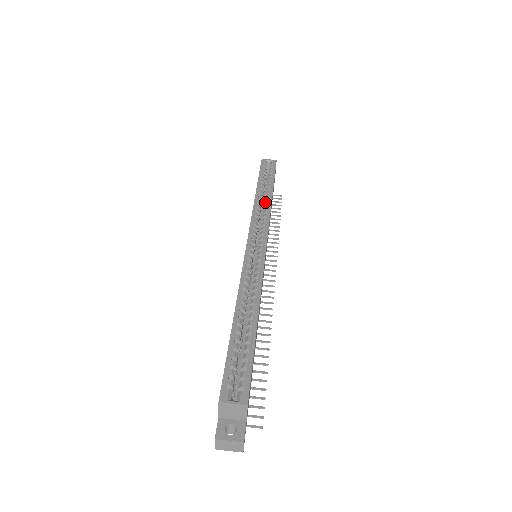
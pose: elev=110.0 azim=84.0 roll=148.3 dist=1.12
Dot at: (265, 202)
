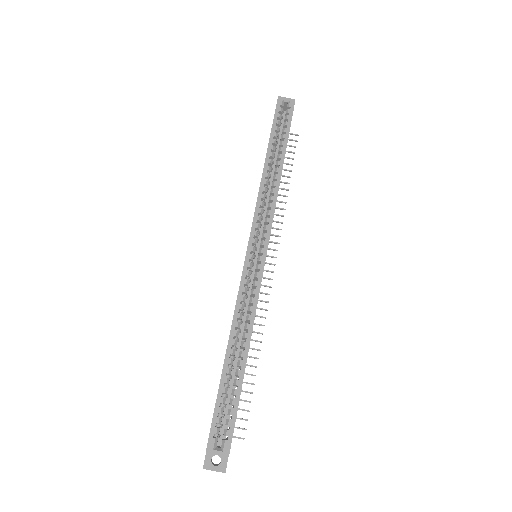
Dot at: (273, 182)
